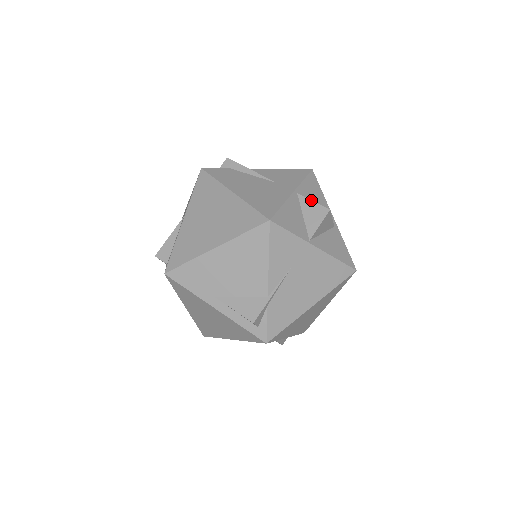
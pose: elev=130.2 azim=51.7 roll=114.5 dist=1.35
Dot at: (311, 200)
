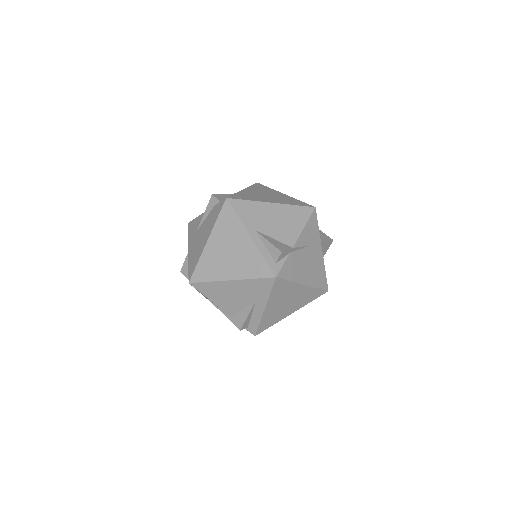
Dot at: occluded
